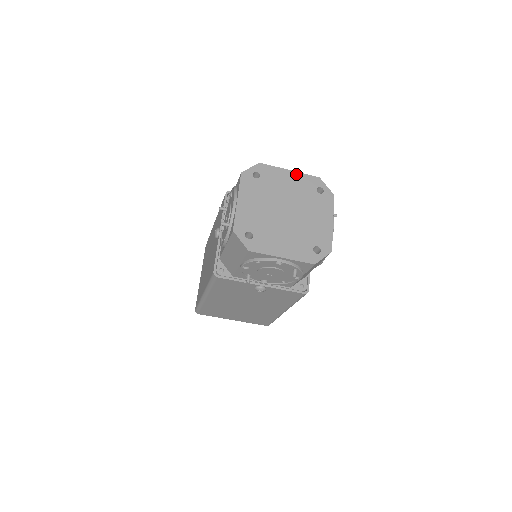
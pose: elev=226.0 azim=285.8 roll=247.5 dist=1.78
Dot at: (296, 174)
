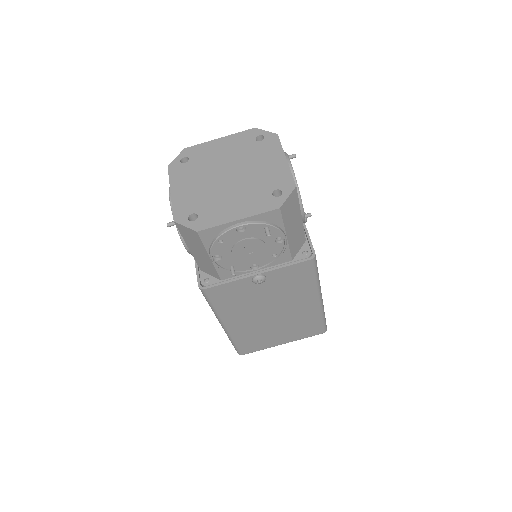
Dot at: (227, 138)
